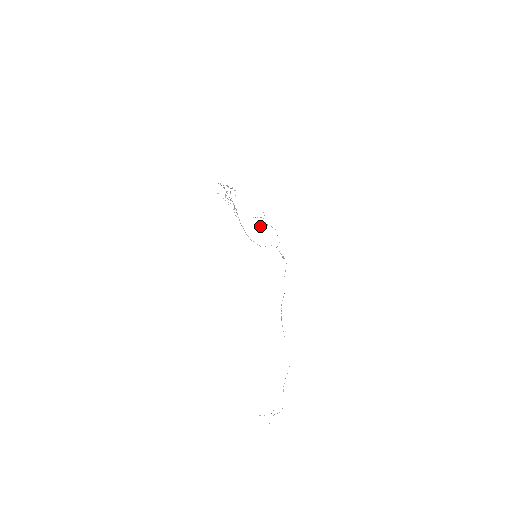
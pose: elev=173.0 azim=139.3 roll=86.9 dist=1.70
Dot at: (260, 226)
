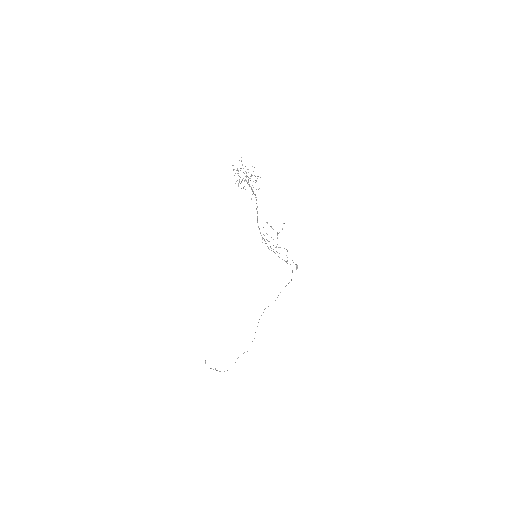
Dot at: (267, 240)
